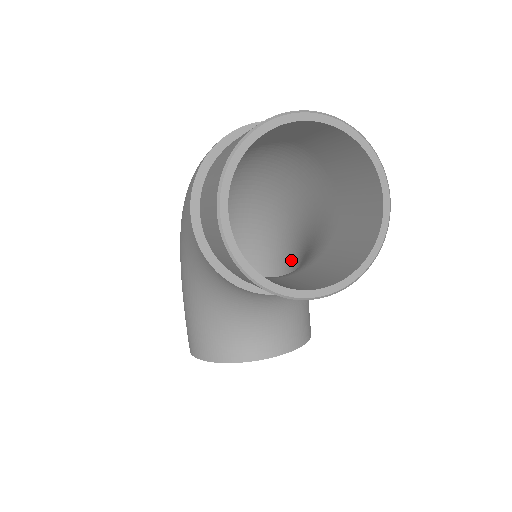
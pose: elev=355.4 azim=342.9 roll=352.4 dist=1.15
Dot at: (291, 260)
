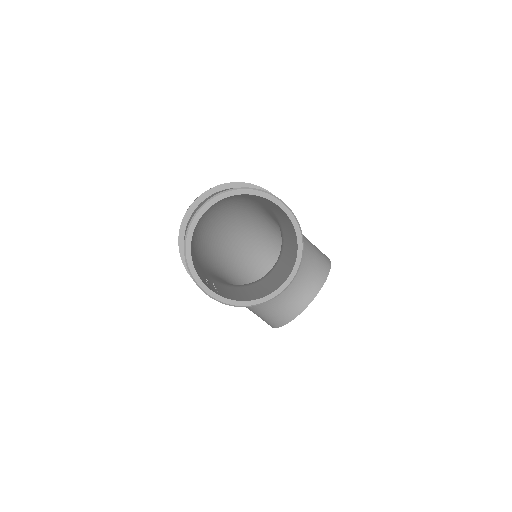
Dot at: occluded
